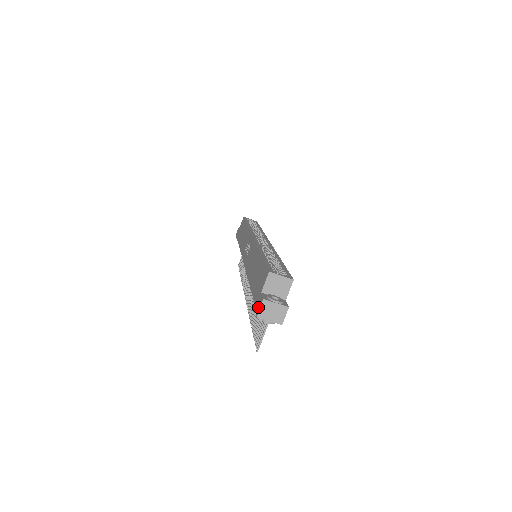
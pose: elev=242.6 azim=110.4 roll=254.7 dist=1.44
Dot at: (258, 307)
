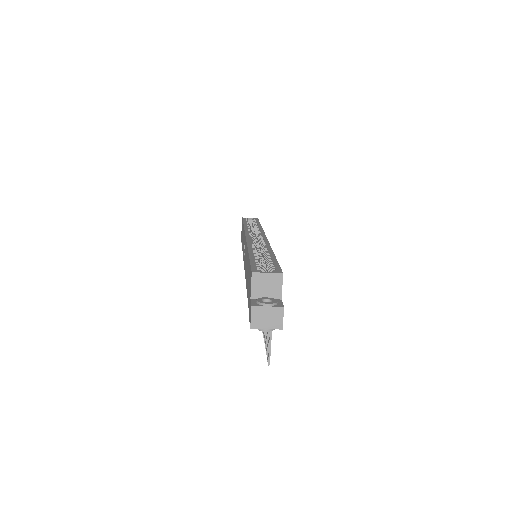
Dot at: (250, 316)
